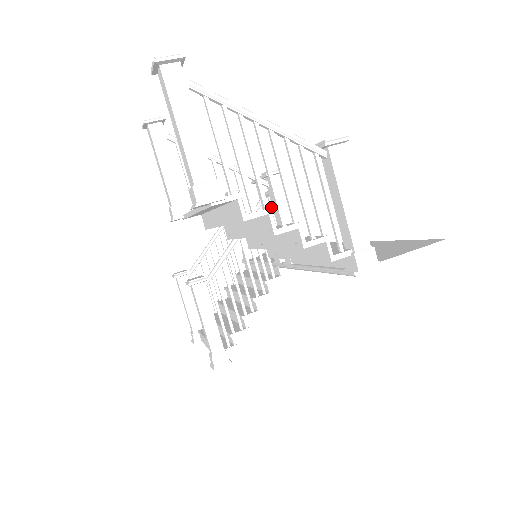
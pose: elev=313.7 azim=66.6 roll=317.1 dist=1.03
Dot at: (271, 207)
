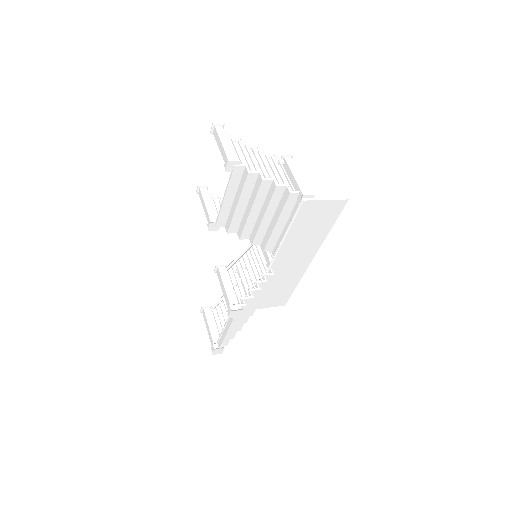
Dot at: (260, 171)
